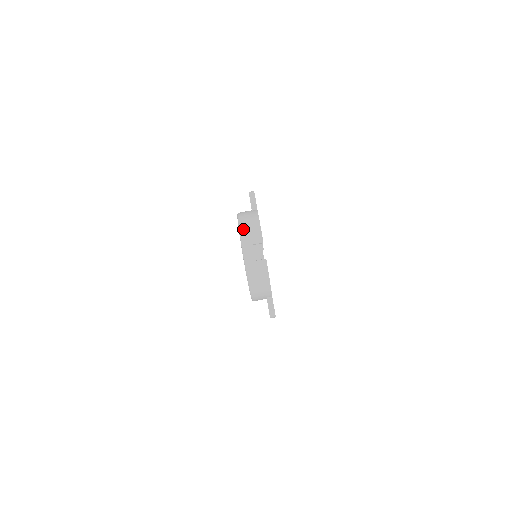
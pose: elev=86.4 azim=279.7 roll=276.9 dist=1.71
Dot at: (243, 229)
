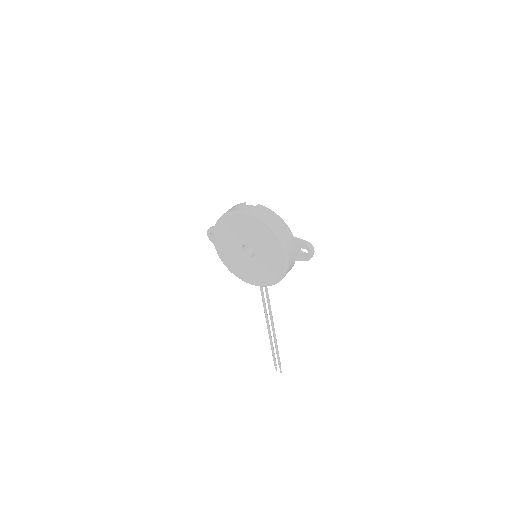
Dot at: (225, 213)
